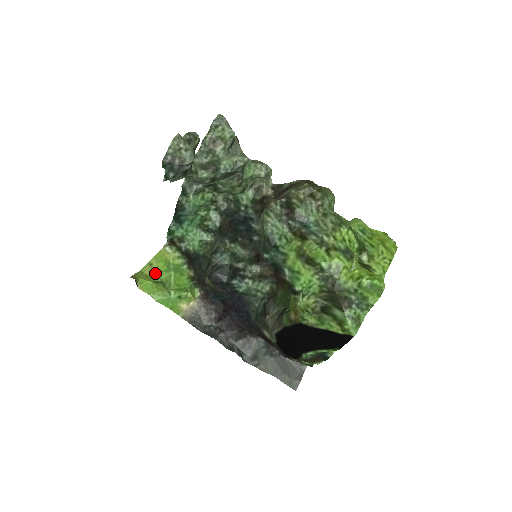
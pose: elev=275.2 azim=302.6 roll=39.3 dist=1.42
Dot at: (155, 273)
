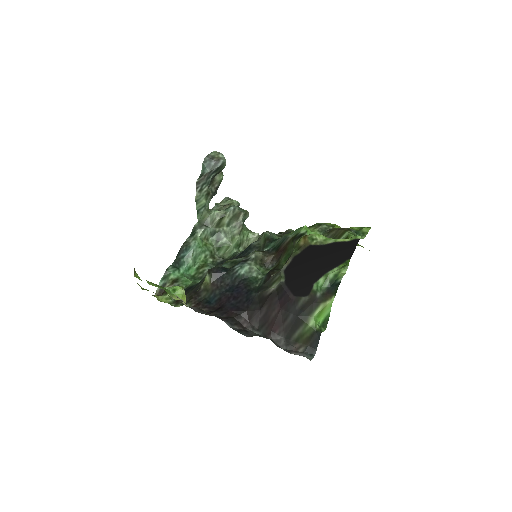
Dot at: occluded
